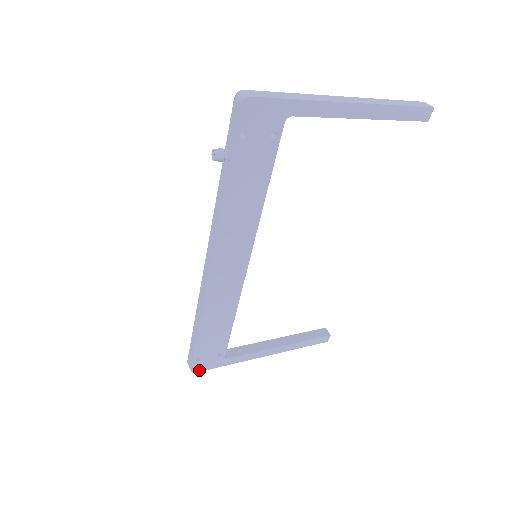
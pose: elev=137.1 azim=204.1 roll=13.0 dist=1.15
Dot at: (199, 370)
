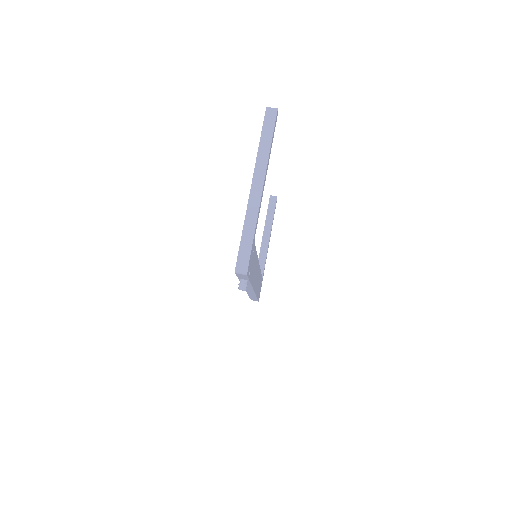
Dot at: (259, 296)
